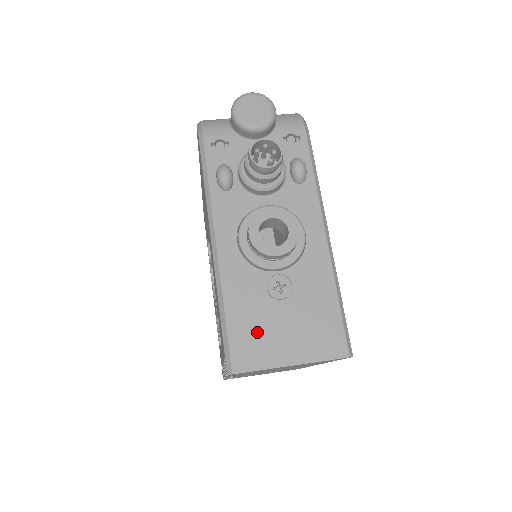
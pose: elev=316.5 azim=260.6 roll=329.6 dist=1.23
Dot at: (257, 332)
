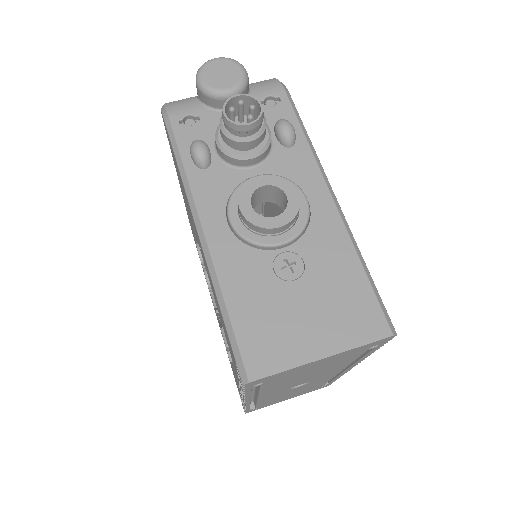
Dot at: (271, 324)
